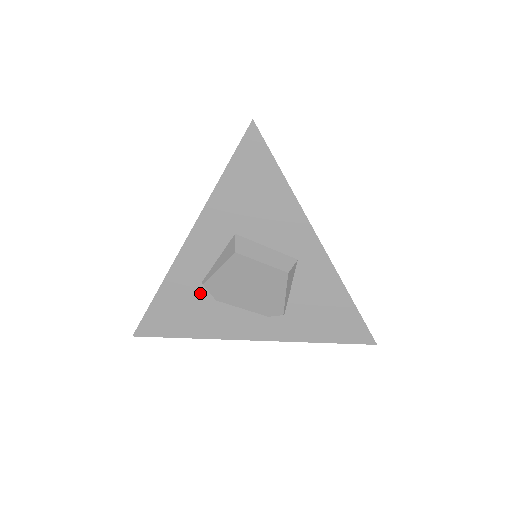
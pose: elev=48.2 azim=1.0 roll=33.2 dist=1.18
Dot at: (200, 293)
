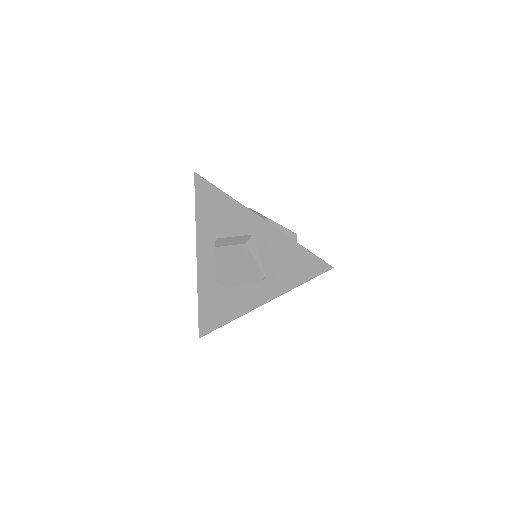
Dot at: (217, 288)
